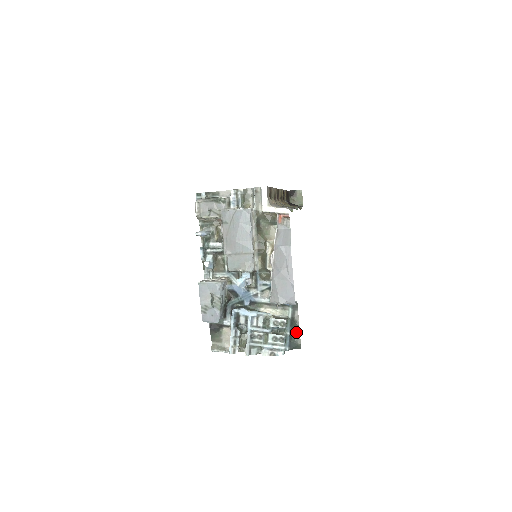
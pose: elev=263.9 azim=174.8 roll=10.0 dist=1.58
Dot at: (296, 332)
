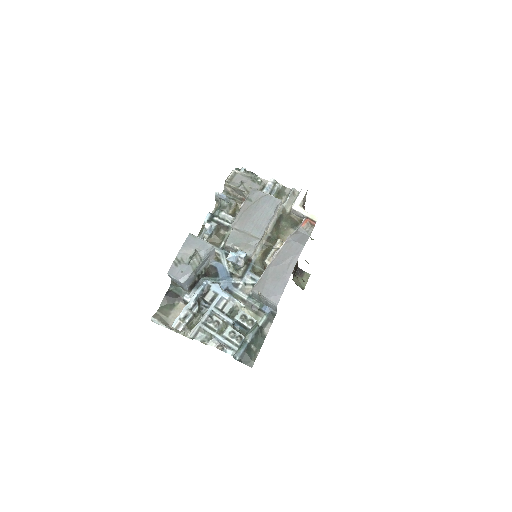
Dot at: (257, 346)
